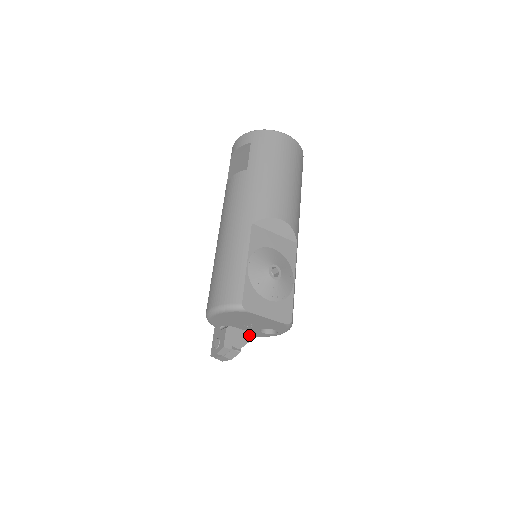
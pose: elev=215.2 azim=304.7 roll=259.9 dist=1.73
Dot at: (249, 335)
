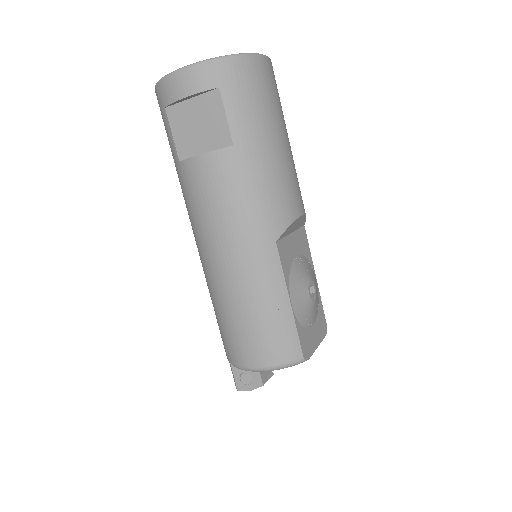
Dot at: occluded
